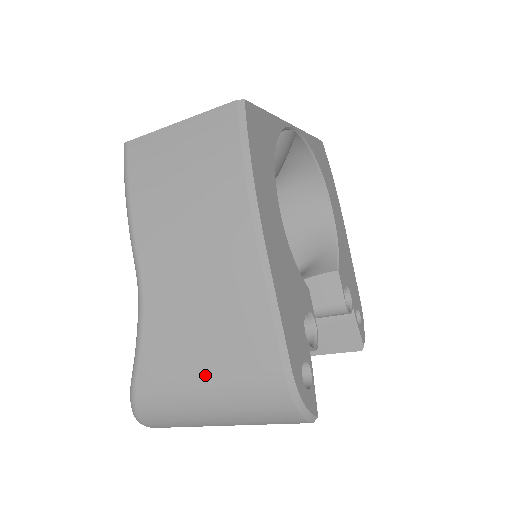
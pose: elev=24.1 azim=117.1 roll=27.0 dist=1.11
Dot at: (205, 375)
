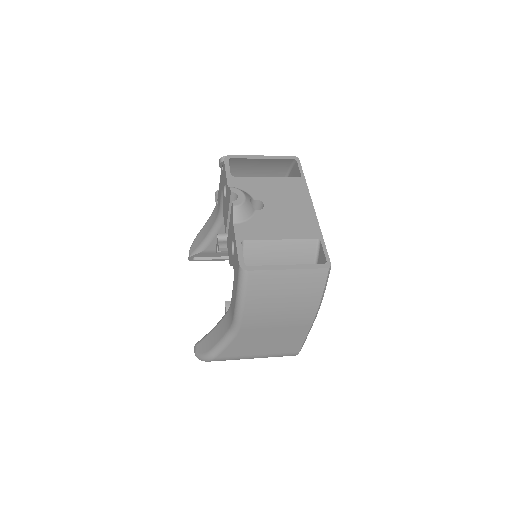
Dot at: (260, 354)
